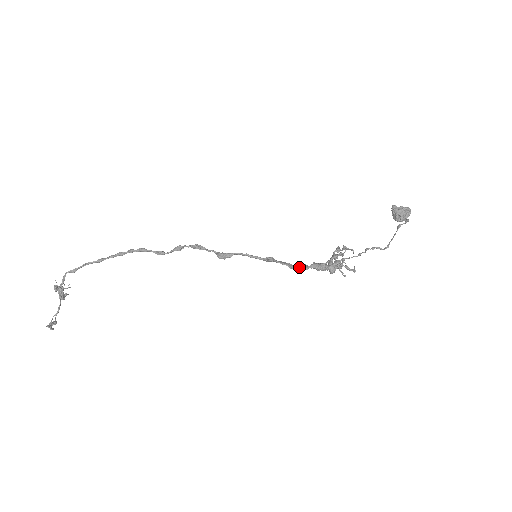
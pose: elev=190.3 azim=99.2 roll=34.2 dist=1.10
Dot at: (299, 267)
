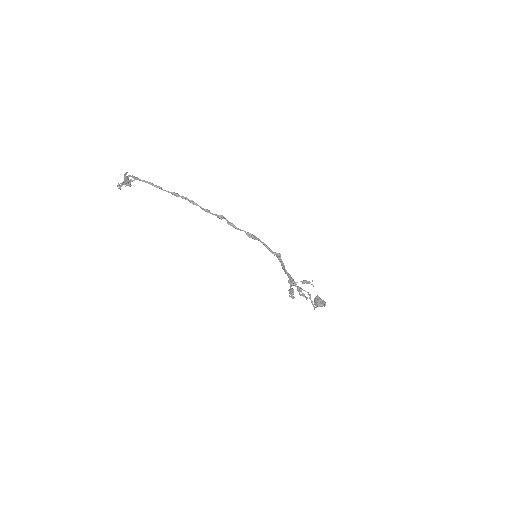
Dot at: (287, 272)
